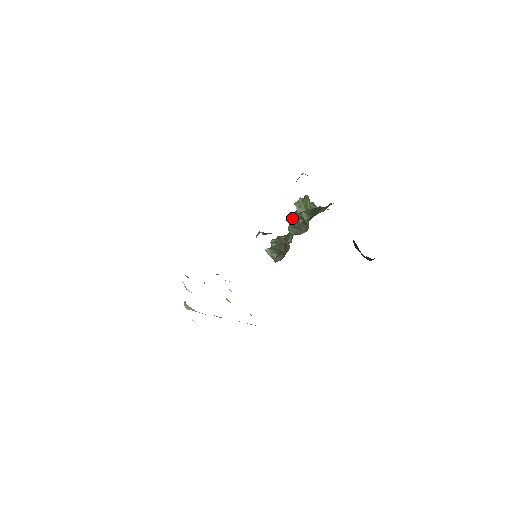
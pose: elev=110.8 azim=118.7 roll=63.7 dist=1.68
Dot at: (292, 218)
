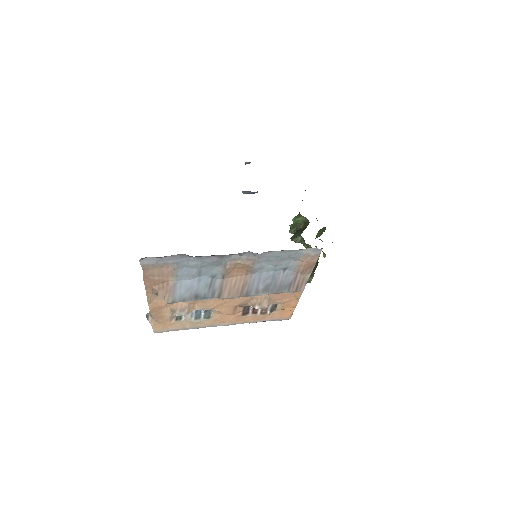
Dot at: occluded
